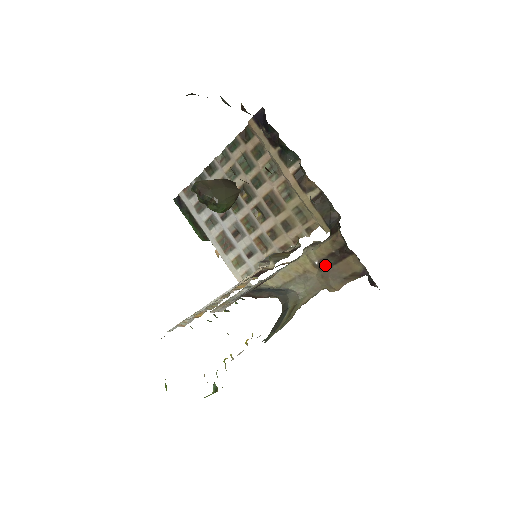
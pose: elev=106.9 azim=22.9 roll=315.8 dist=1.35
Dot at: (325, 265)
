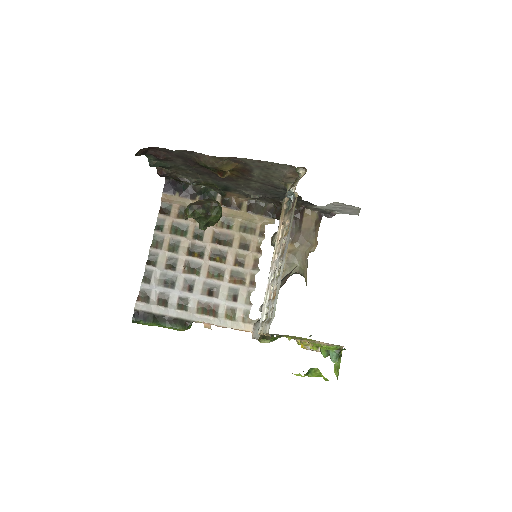
Dot at: (296, 234)
